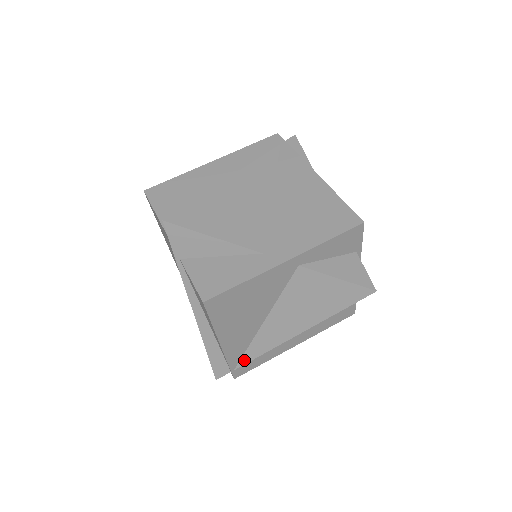
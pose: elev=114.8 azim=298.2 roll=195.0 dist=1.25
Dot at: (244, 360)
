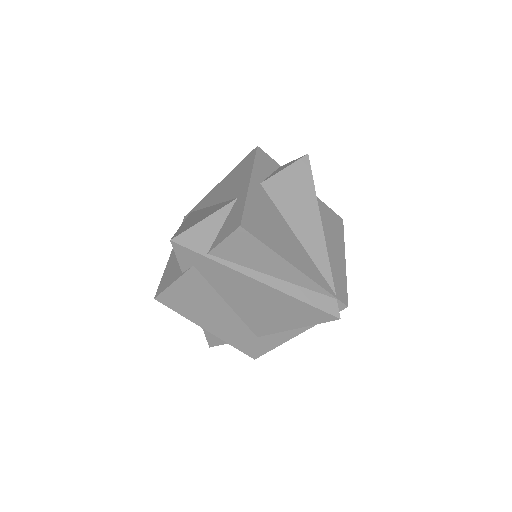
Dot at: (329, 279)
